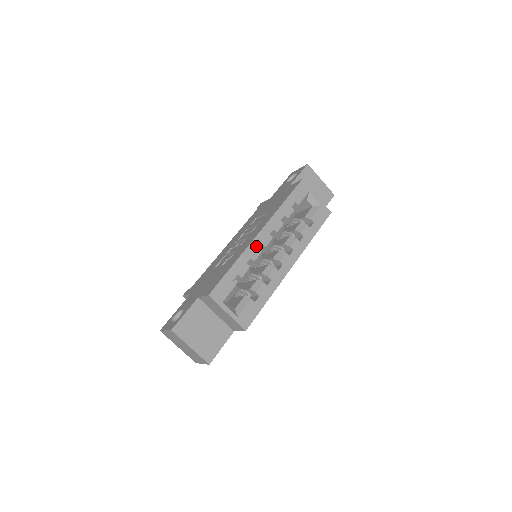
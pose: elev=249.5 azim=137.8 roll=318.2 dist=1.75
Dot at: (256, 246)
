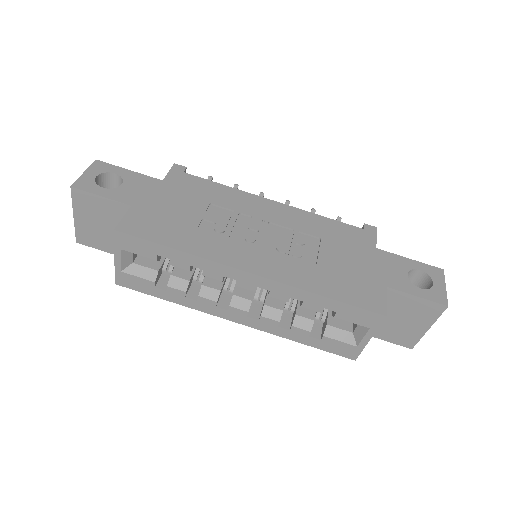
Dot at: (226, 273)
